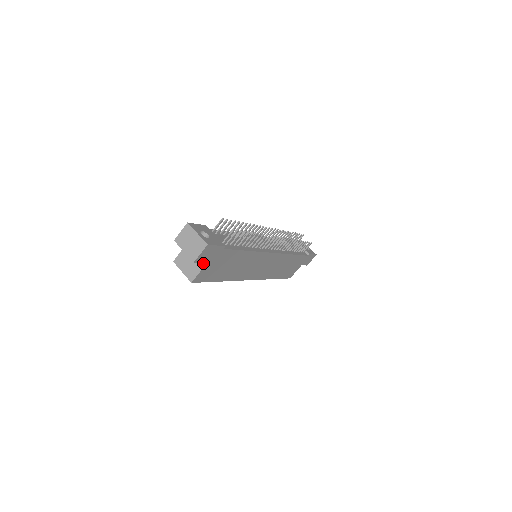
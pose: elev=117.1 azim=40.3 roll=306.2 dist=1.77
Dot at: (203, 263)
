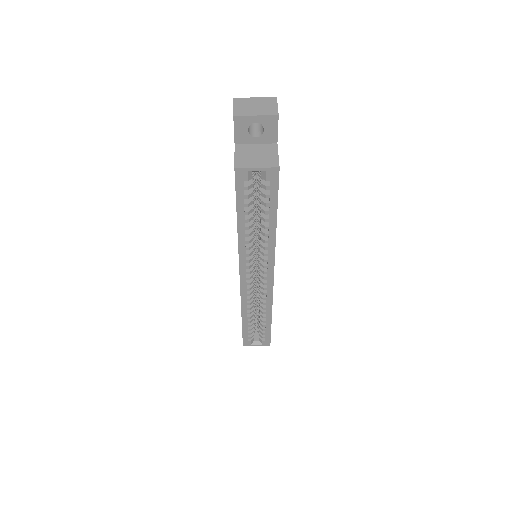
Dot at: (273, 146)
